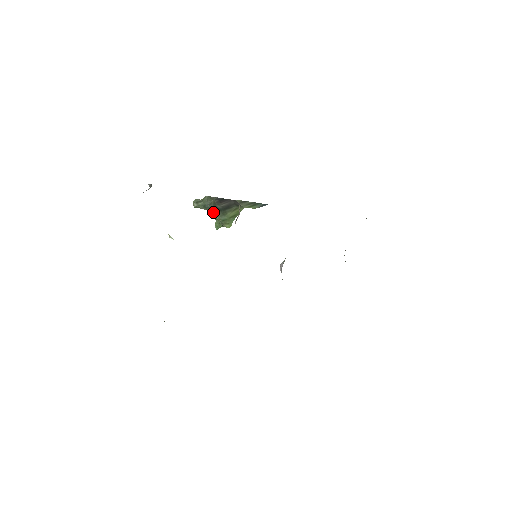
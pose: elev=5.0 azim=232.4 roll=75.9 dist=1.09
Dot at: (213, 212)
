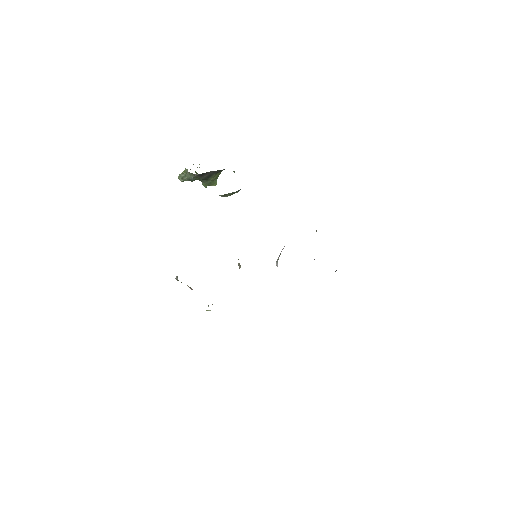
Dot at: occluded
